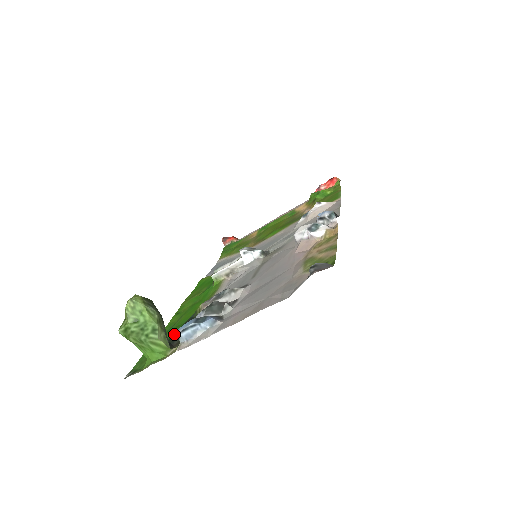
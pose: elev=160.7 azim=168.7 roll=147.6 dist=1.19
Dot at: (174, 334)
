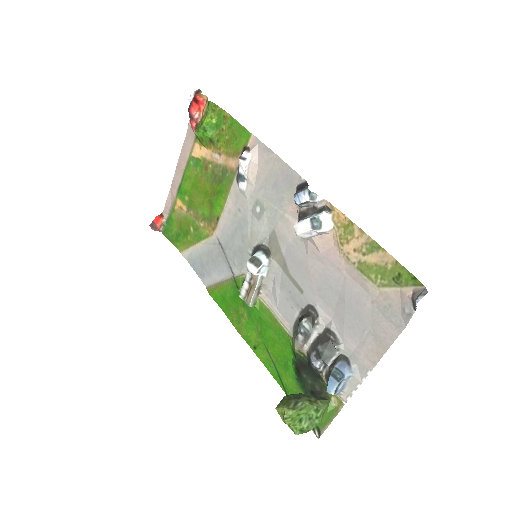
Dot at: (299, 379)
